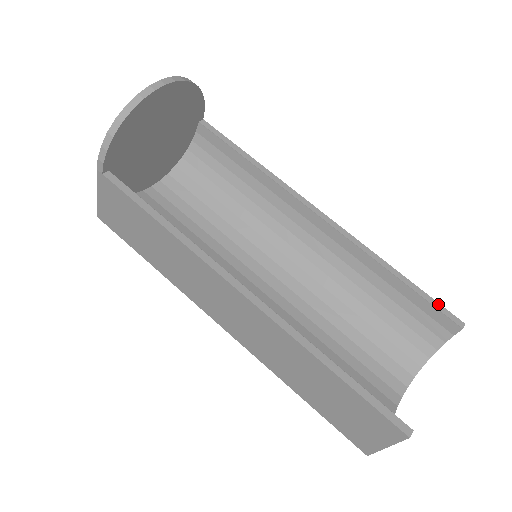
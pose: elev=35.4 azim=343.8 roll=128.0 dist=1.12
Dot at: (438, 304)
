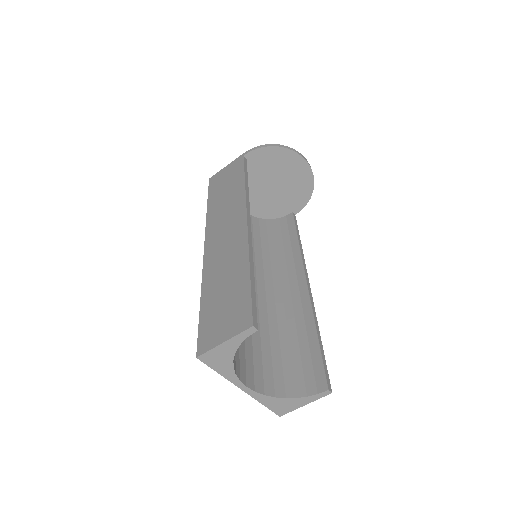
Dot at: occluded
